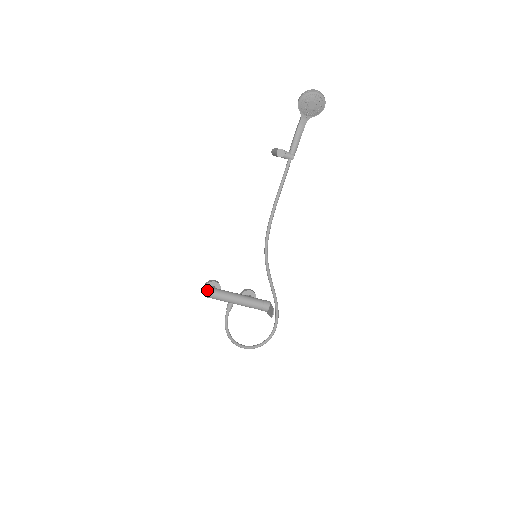
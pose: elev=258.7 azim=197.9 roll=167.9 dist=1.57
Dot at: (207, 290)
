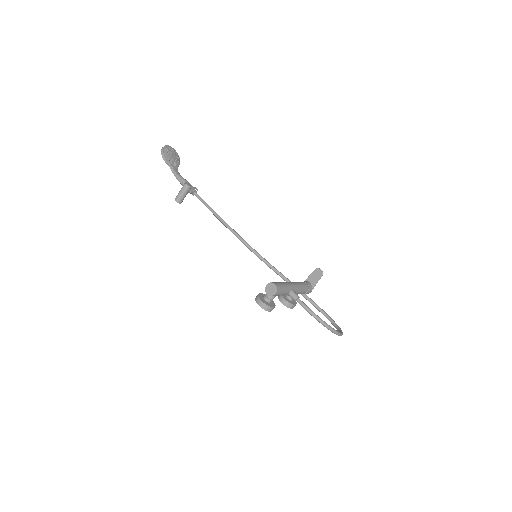
Dot at: (269, 288)
